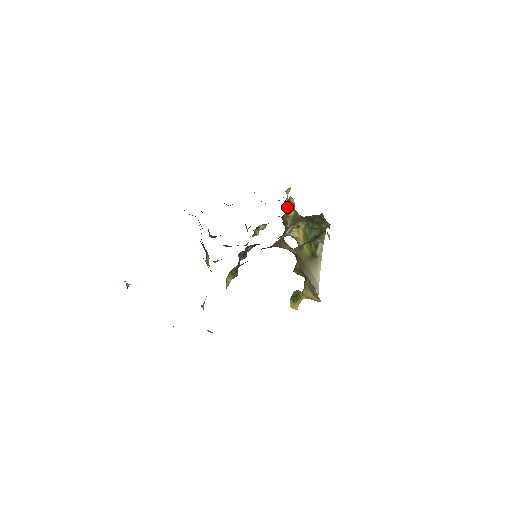
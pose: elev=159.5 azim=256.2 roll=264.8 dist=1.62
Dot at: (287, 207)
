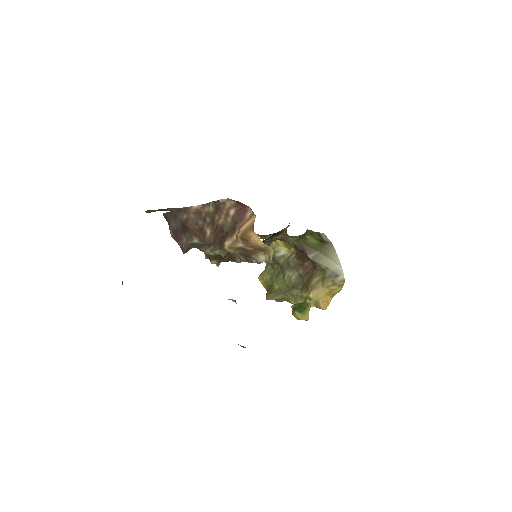
Dot at: occluded
